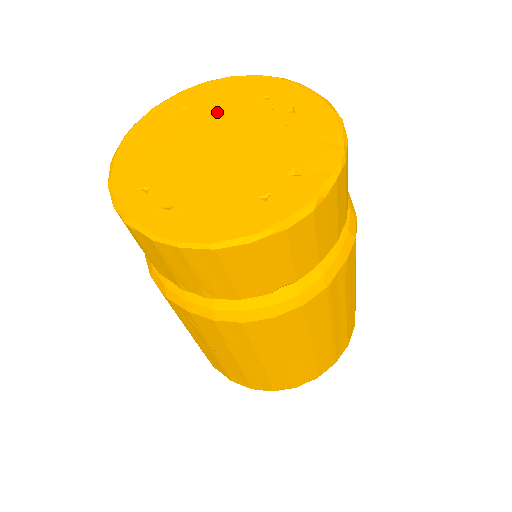
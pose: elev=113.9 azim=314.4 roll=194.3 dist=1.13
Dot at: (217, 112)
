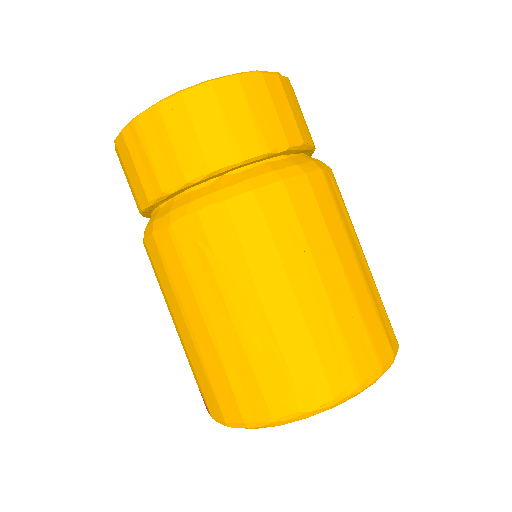
Dot at: occluded
